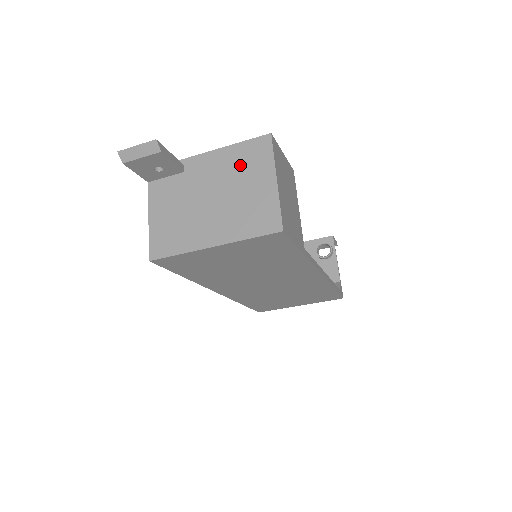
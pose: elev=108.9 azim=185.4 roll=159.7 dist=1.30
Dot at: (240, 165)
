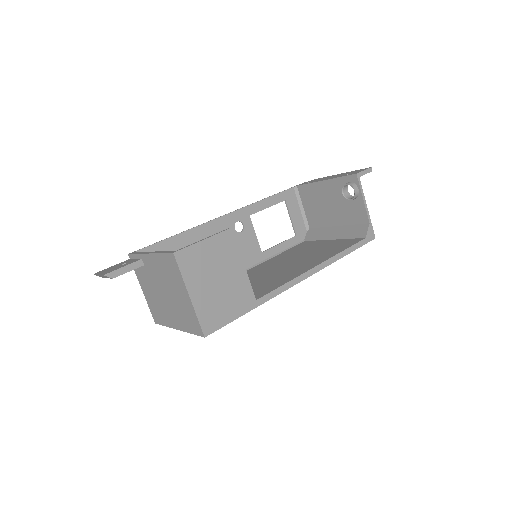
Dot at: (167, 274)
